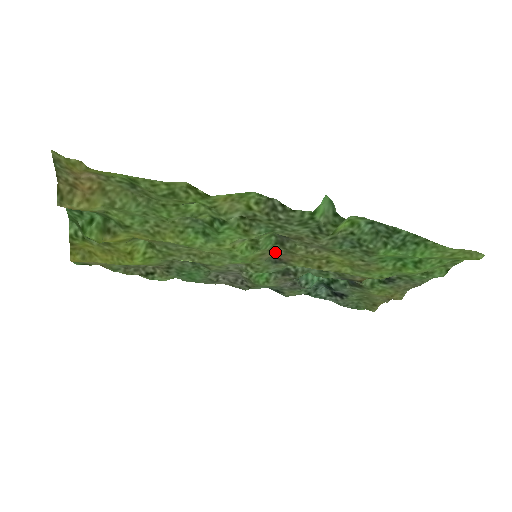
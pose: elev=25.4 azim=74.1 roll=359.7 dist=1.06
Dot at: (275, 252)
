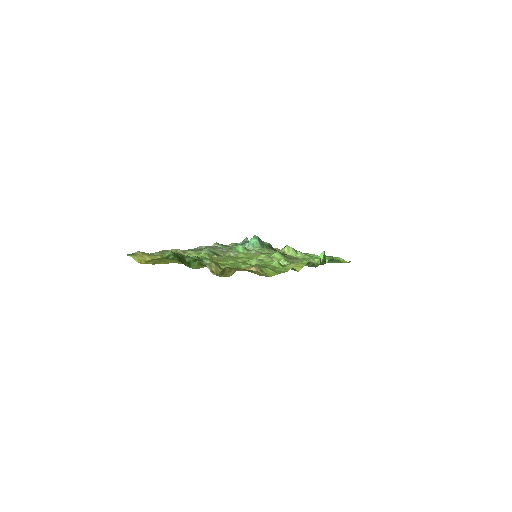
Dot at: occluded
